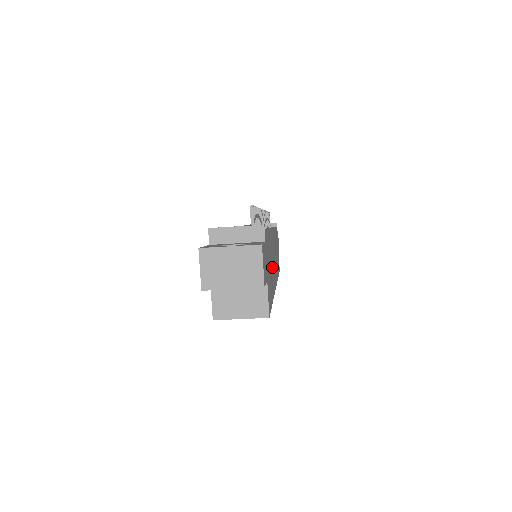
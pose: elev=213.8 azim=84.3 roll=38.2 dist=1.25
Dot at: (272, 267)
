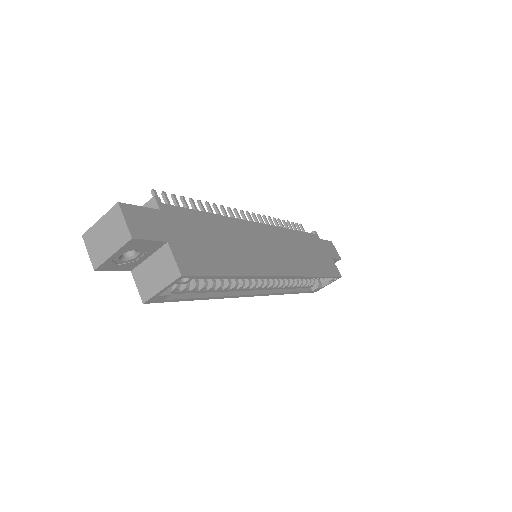
Dot at: (241, 249)
